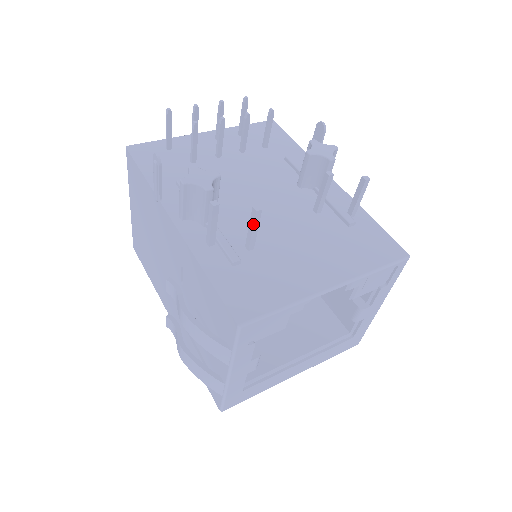
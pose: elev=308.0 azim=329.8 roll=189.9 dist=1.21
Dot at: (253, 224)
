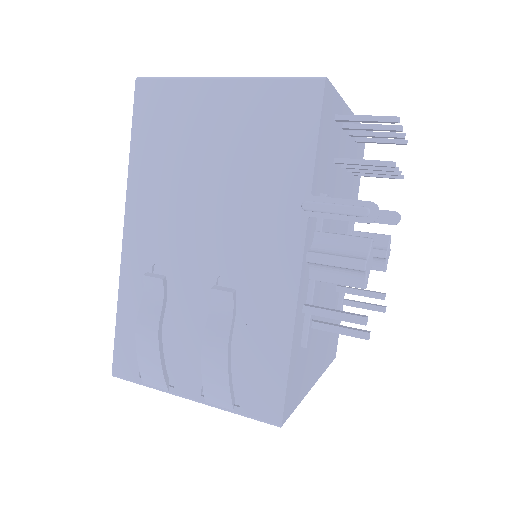
Dot at: occluded
